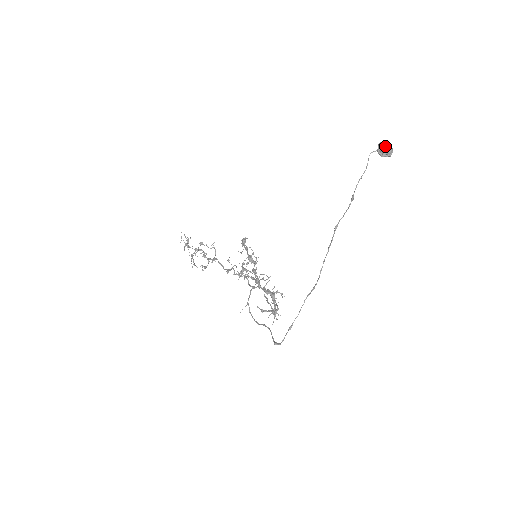
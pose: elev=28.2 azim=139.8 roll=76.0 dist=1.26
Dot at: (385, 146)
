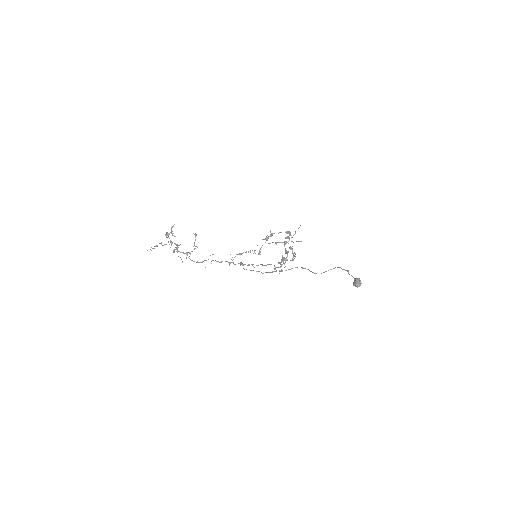
Dot at: occluded
